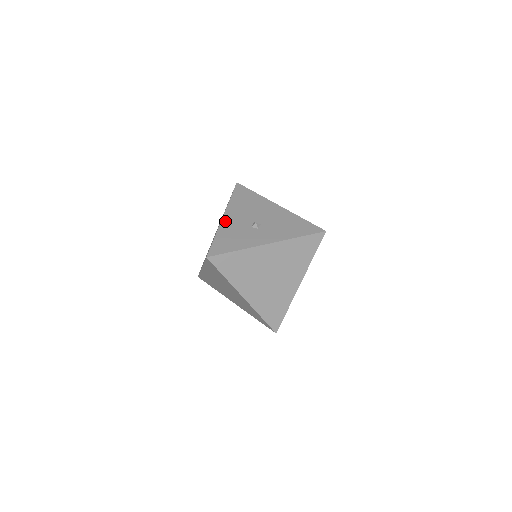
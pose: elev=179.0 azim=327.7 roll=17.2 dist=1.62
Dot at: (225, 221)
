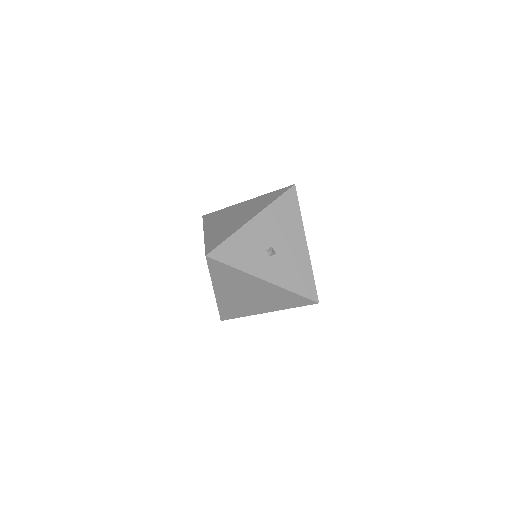
Dot at: (250, 225)
